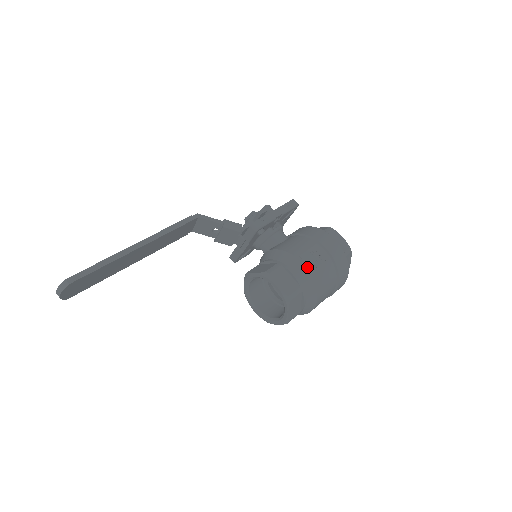
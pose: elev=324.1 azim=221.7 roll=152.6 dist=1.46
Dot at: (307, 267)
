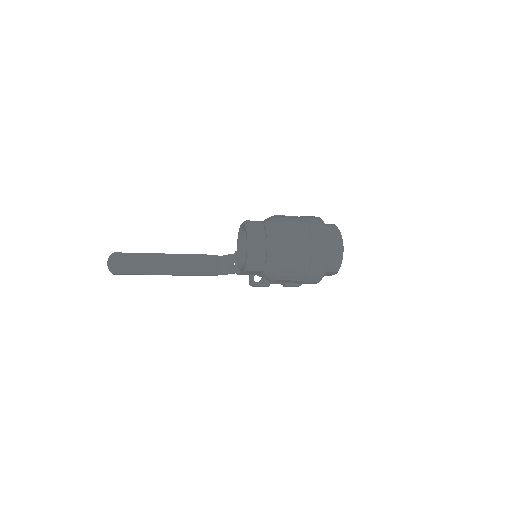
Dot at: occluded
